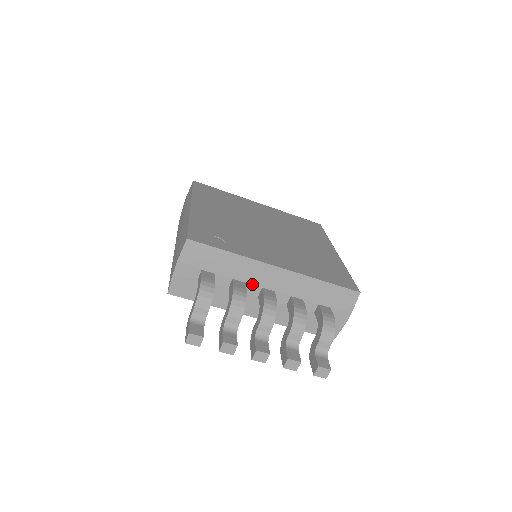
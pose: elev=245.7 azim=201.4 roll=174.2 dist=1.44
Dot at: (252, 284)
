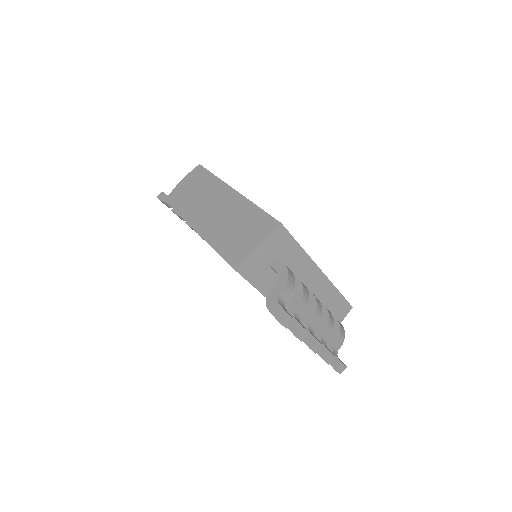
Dot at: occluded
